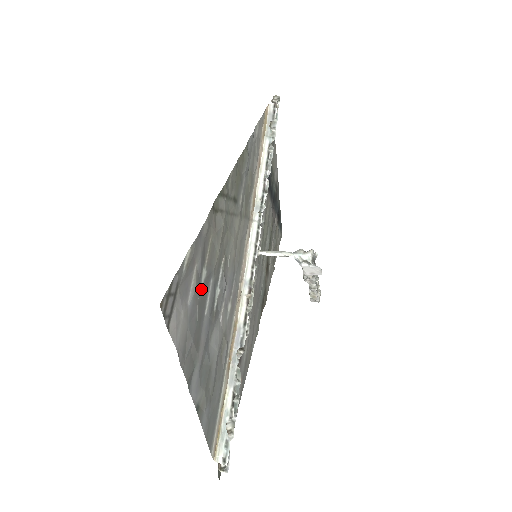
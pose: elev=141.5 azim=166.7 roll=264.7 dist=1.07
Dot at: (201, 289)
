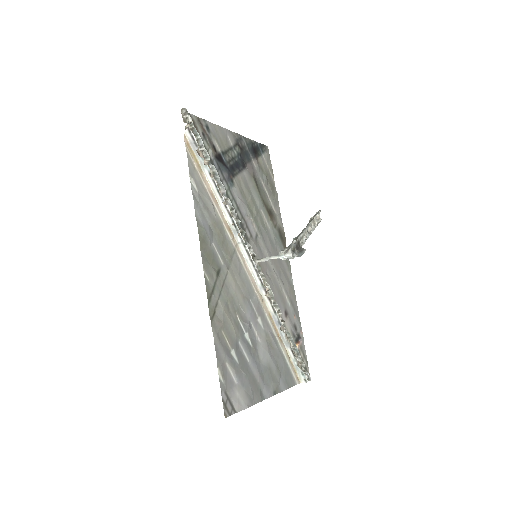
Dot at: (237, 361)
